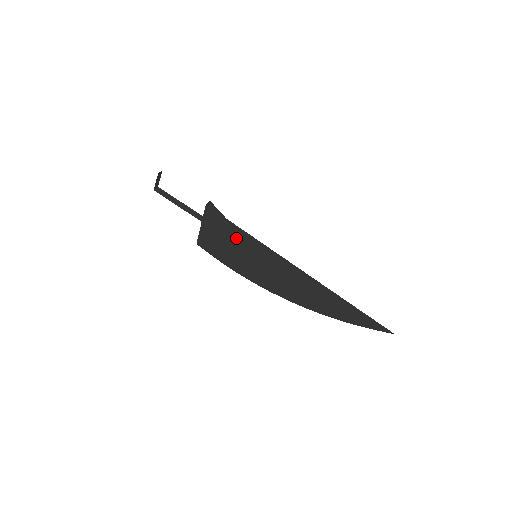
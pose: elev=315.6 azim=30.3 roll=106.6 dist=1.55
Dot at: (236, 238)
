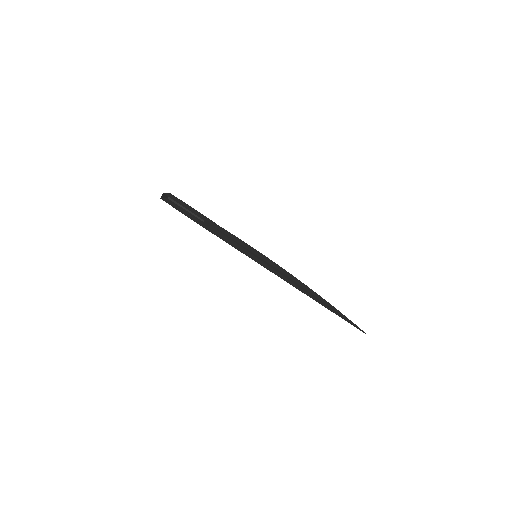
Dot at: (235, 245)
